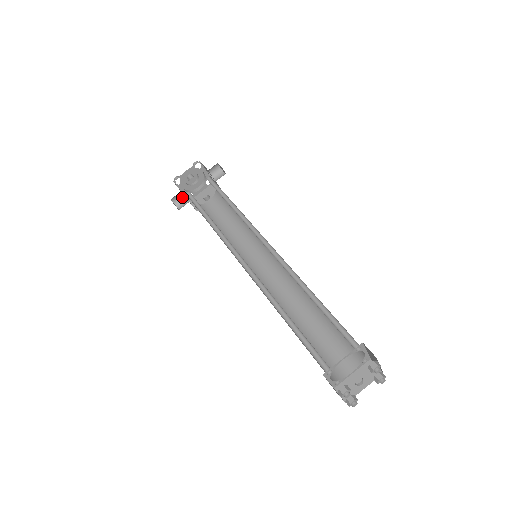
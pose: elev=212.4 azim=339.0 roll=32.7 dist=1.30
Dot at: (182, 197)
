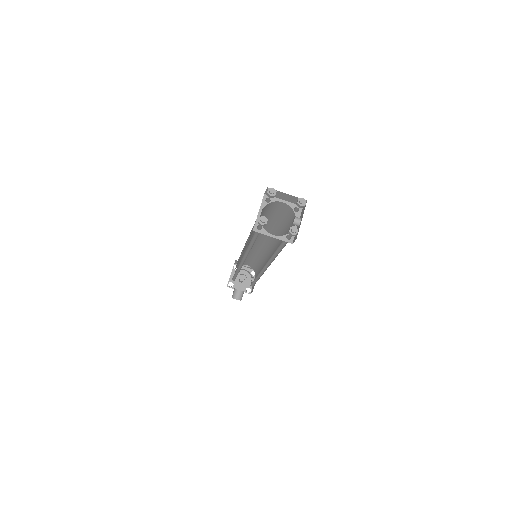
Dot at: (241, 293)
